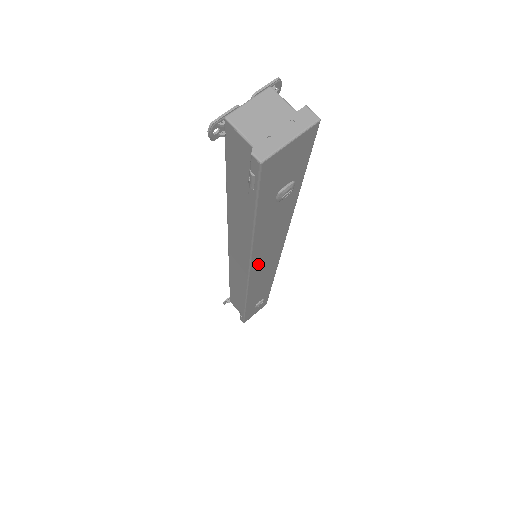
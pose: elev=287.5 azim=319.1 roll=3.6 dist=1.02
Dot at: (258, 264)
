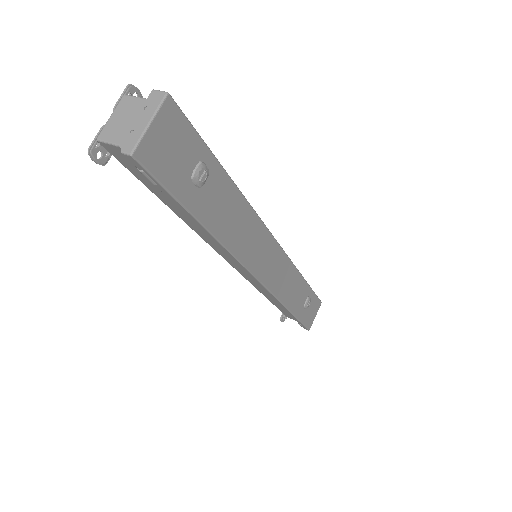
Dot at: (253, 260)
